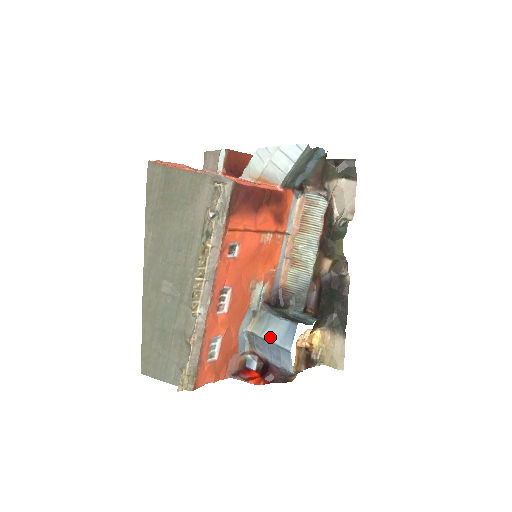
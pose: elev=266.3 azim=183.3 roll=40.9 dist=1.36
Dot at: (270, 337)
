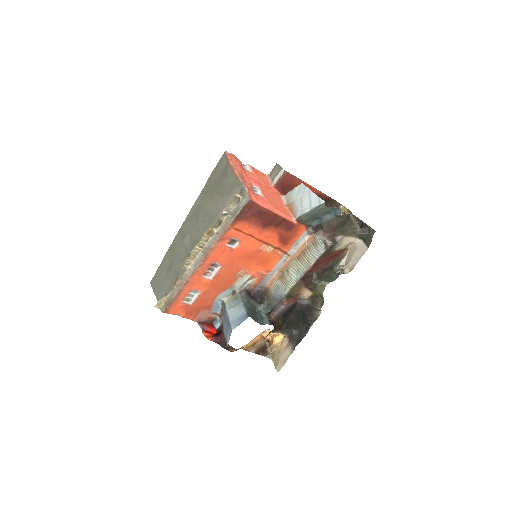
Dot at: (230, 314)
